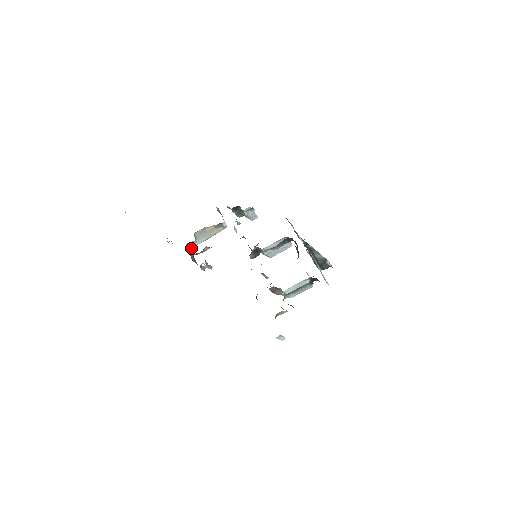
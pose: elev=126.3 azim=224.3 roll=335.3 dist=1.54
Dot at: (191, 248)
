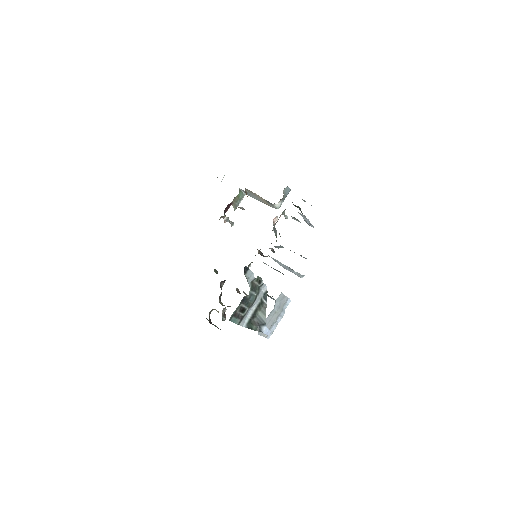
Dot at: (245, 194)
